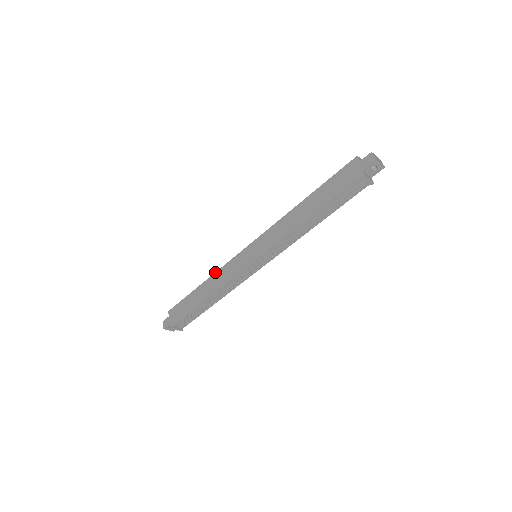
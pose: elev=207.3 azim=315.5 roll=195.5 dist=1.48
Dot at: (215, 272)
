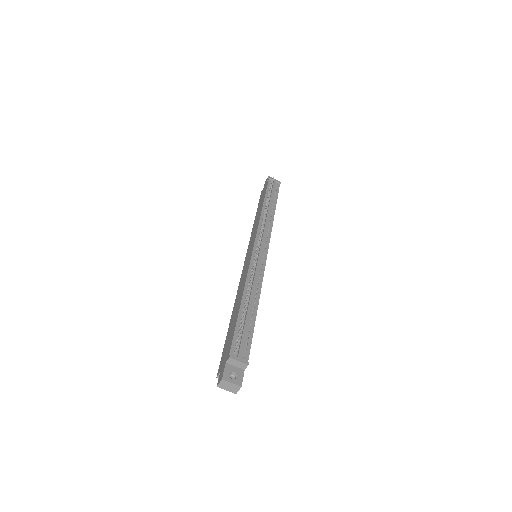
Dot at: occluded
